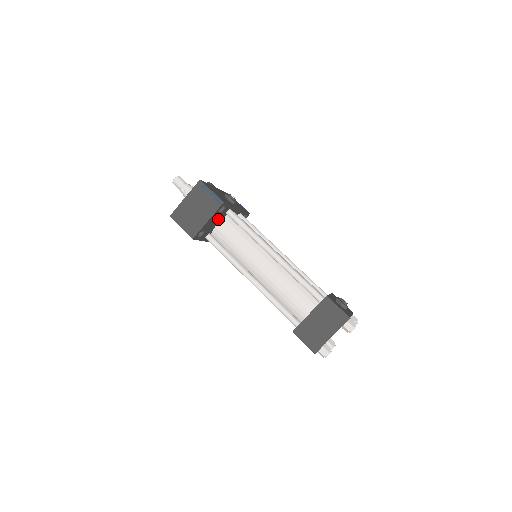
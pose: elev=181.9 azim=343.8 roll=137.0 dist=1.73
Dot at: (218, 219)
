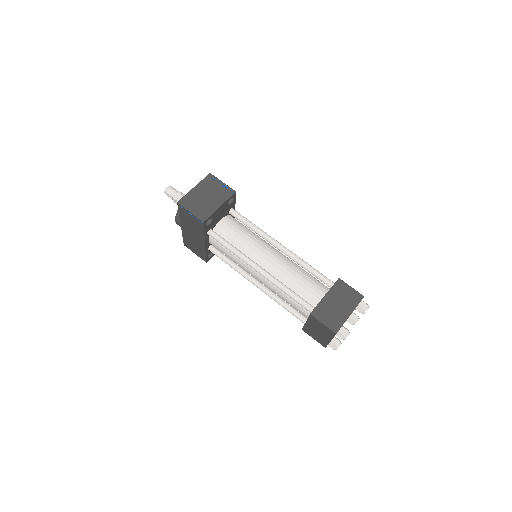
Dot at: (223, 214)
